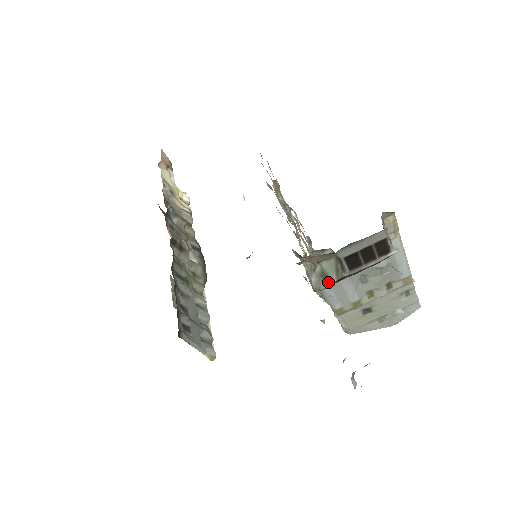
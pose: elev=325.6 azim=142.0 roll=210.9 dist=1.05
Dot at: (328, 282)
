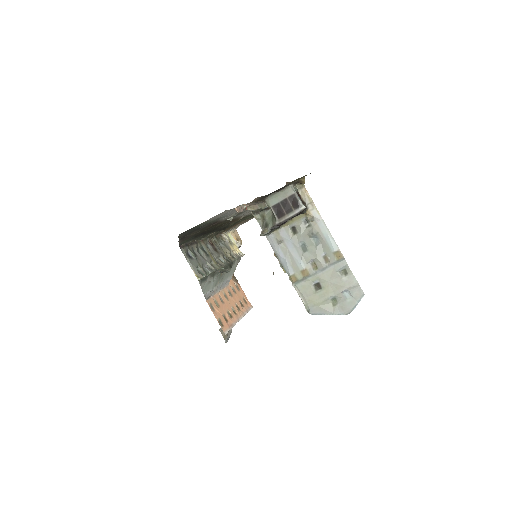
Dot at: (267, 228)
